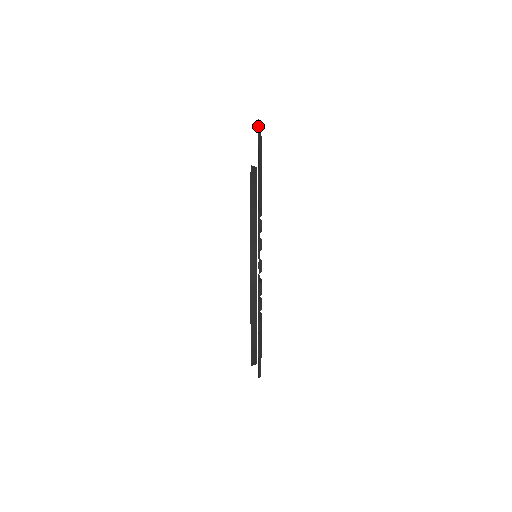
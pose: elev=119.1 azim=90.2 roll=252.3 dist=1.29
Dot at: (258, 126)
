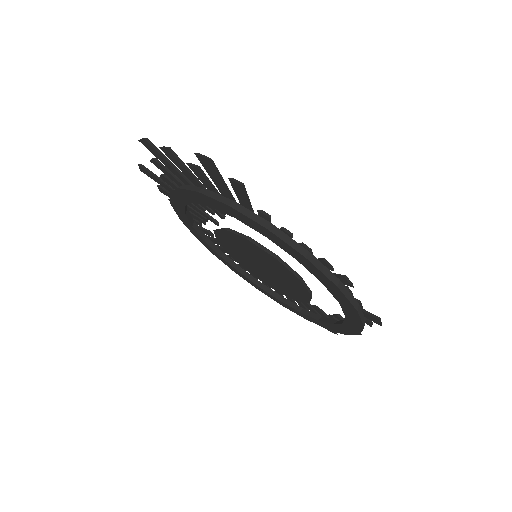
Dot at: (151, 146)
